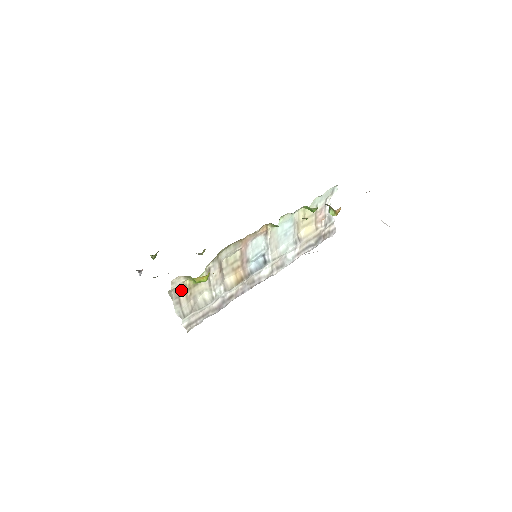
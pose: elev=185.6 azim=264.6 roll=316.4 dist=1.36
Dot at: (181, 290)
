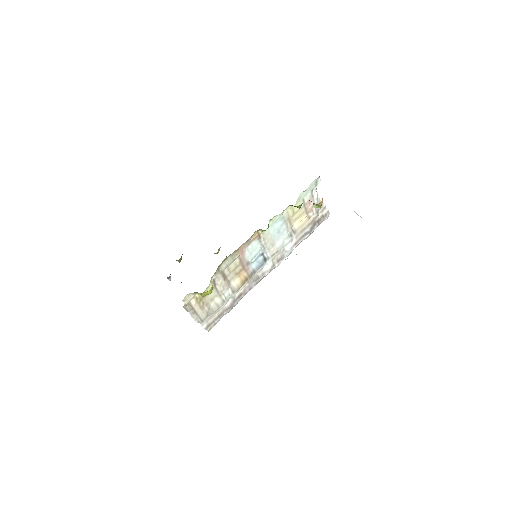
Dot at: (193, 303)
